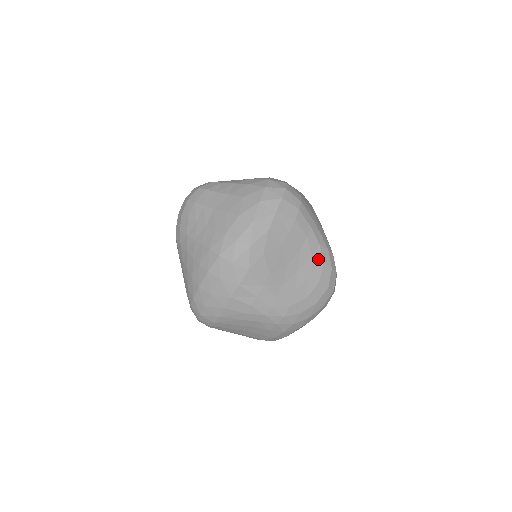
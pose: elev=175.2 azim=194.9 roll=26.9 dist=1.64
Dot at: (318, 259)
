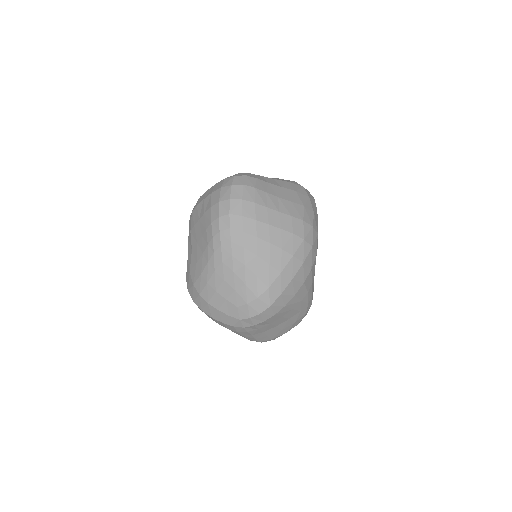
Dot at: occluded
